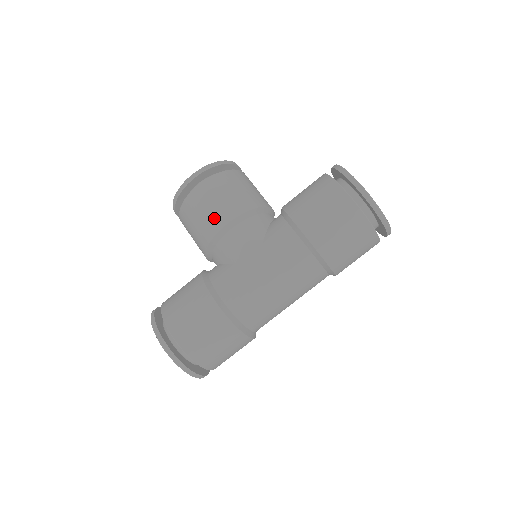
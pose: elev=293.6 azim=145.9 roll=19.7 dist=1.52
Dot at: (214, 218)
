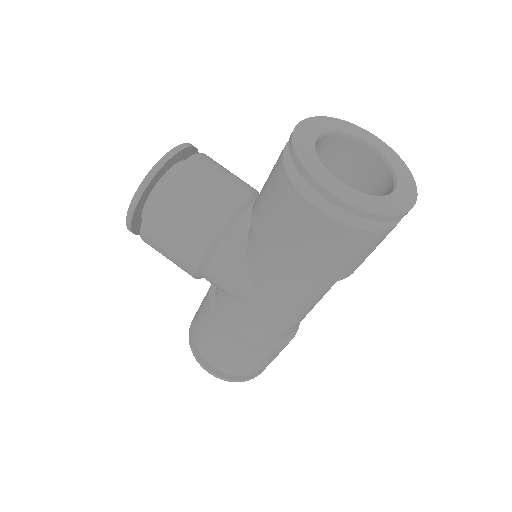
Dot at: (181, 260)
